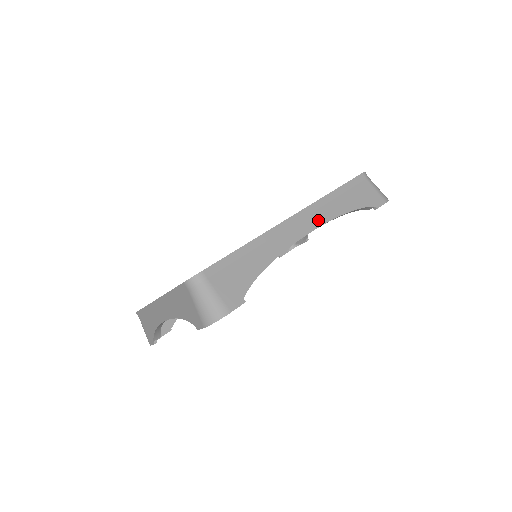
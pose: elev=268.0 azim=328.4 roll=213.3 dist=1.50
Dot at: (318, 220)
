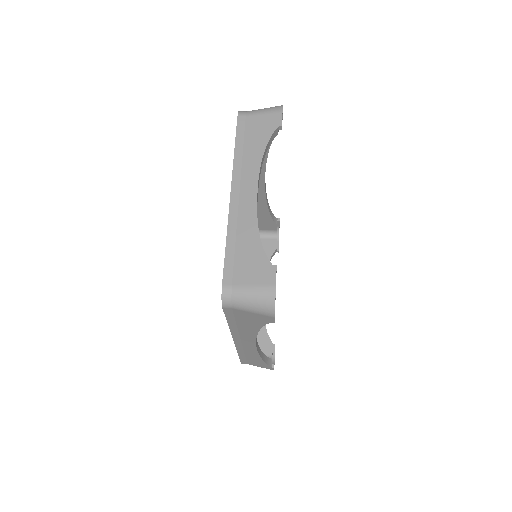
Dot at: occluded
